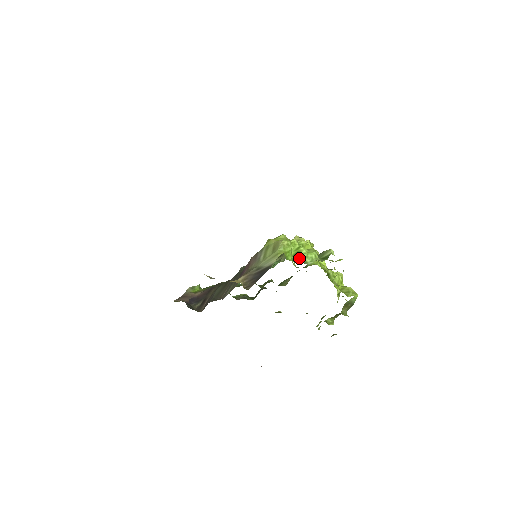
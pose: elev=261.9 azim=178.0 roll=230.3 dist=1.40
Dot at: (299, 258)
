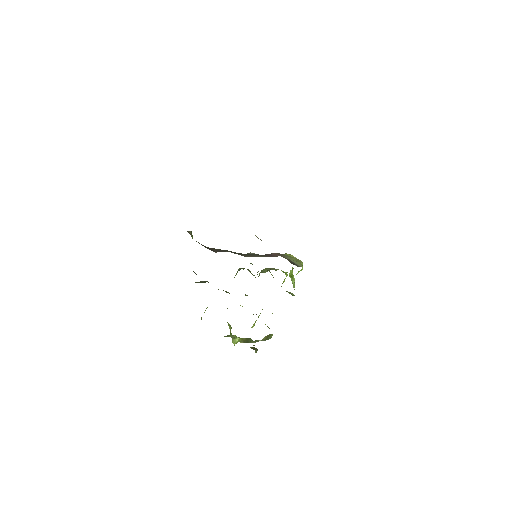
Dot at: (292, 280)
